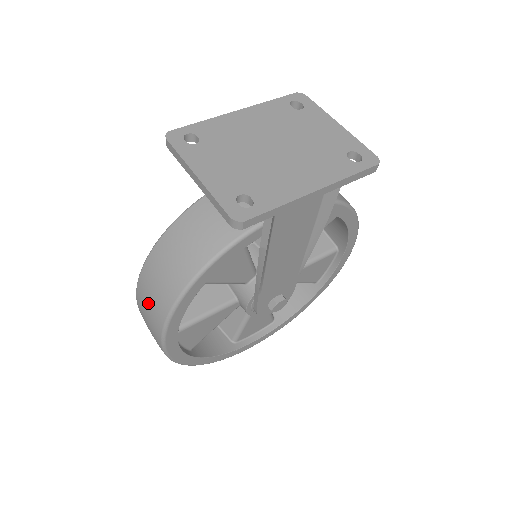
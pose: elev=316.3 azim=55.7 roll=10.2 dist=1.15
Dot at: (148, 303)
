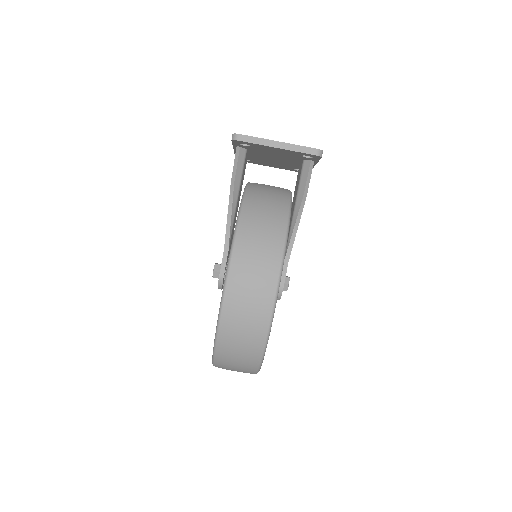
Dot at: (256, 256)
